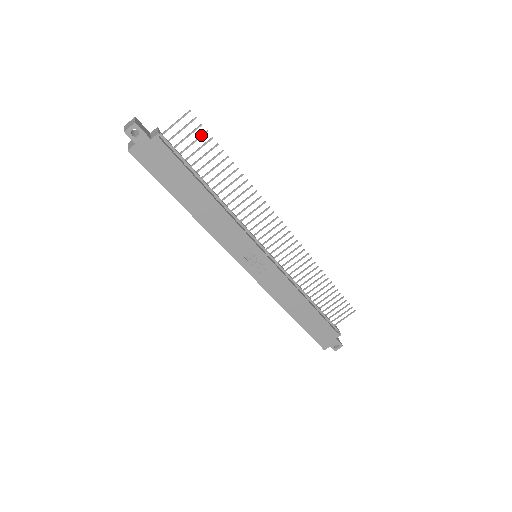
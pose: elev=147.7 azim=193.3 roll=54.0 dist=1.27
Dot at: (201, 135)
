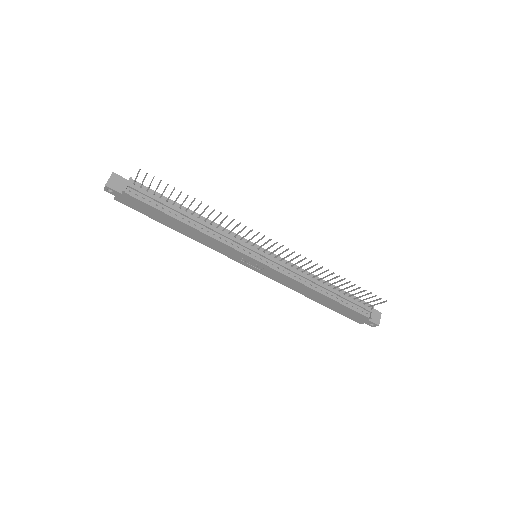
Dot at: (159, 183)
